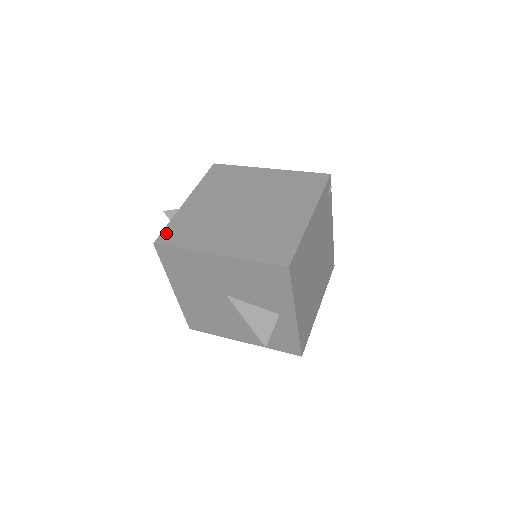
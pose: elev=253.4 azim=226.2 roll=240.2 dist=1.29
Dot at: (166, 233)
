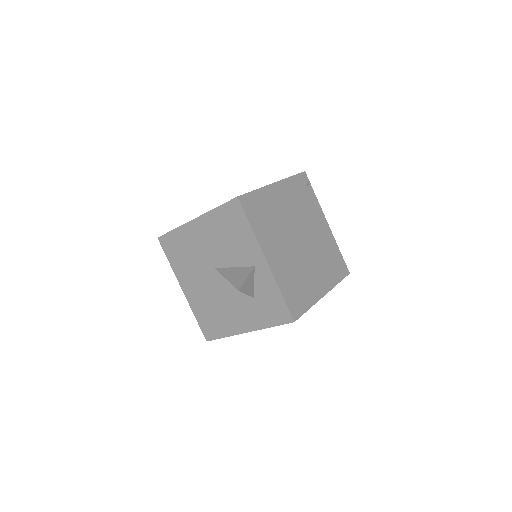
Dot at: occluded
